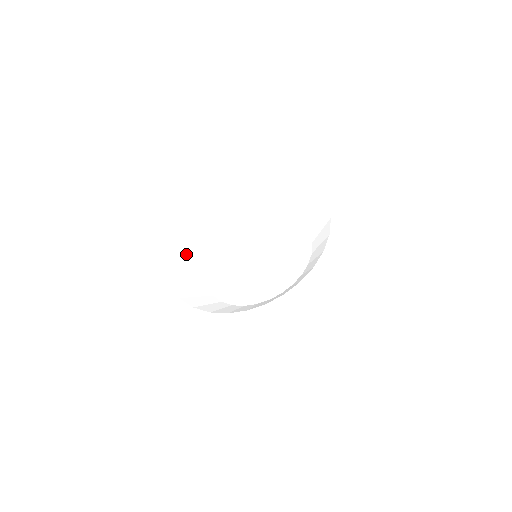
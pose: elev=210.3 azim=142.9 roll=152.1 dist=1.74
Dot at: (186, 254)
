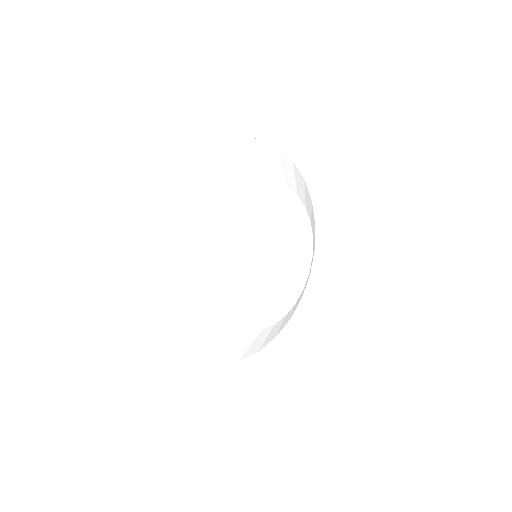
Dot at: (180, 287)
